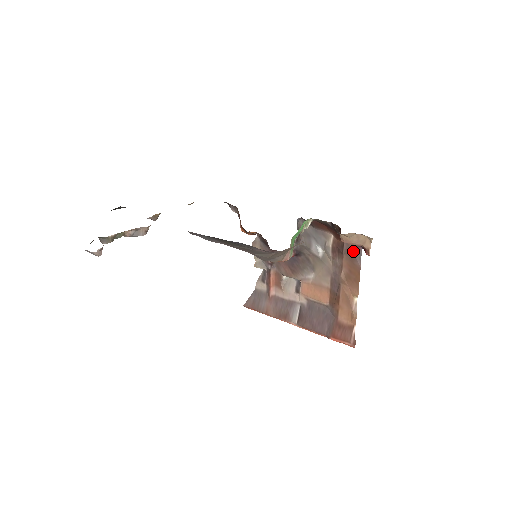
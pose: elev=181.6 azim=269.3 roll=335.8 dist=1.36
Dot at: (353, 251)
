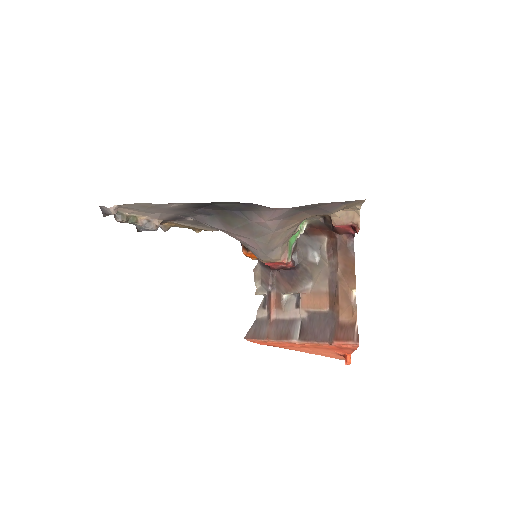
Dot at: (346, 244)
